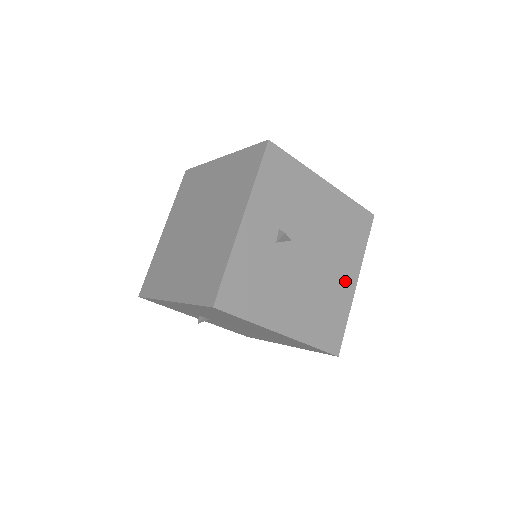
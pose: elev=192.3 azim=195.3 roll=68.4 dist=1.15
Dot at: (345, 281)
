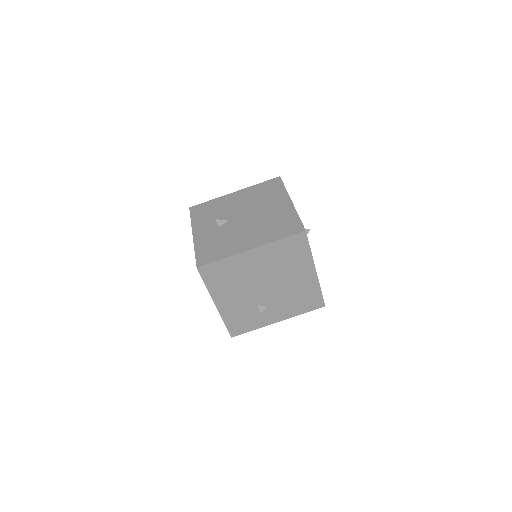
Dot at: (281, 206)
